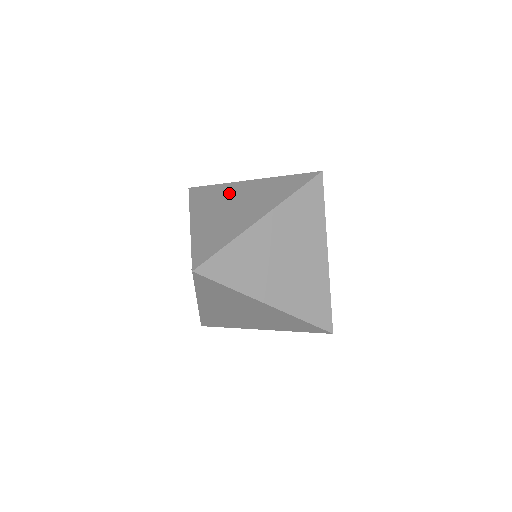
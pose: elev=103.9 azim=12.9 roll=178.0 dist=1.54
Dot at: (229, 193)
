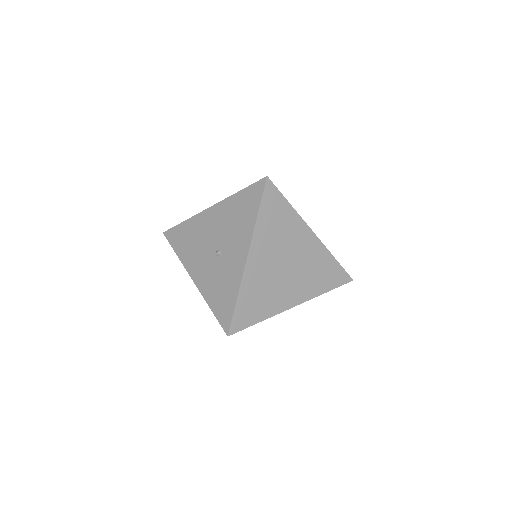
Dot at: occluded
